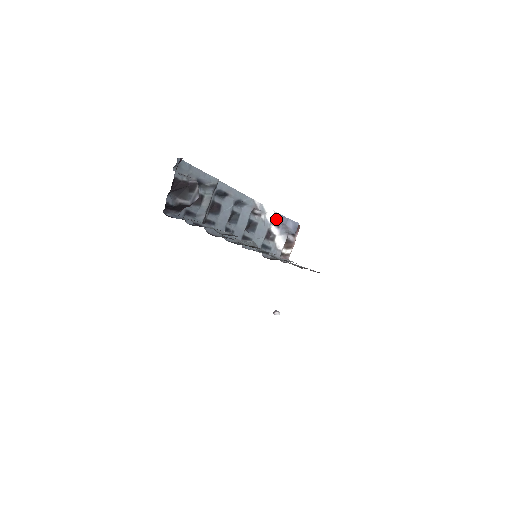
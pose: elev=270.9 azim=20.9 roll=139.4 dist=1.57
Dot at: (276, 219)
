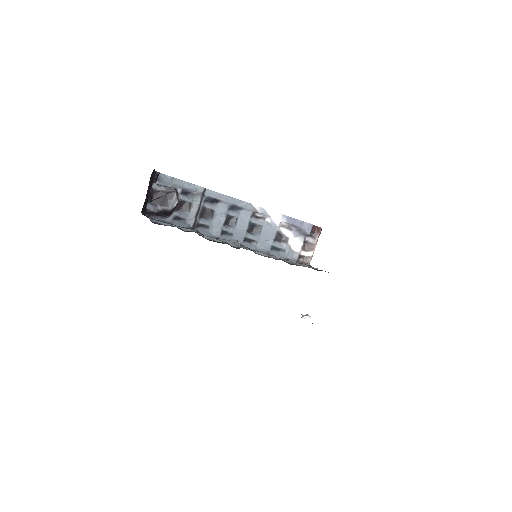
Dot at: (285, 221)
